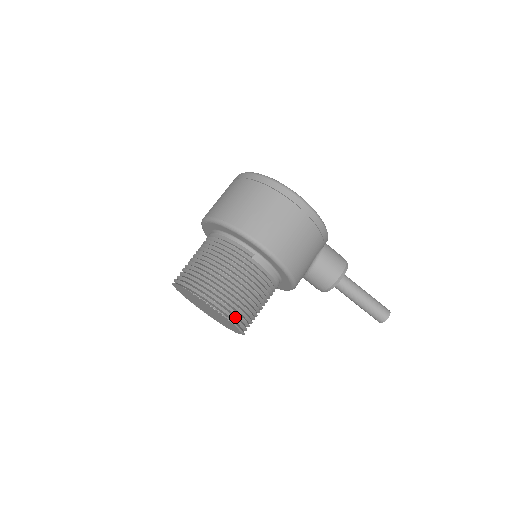
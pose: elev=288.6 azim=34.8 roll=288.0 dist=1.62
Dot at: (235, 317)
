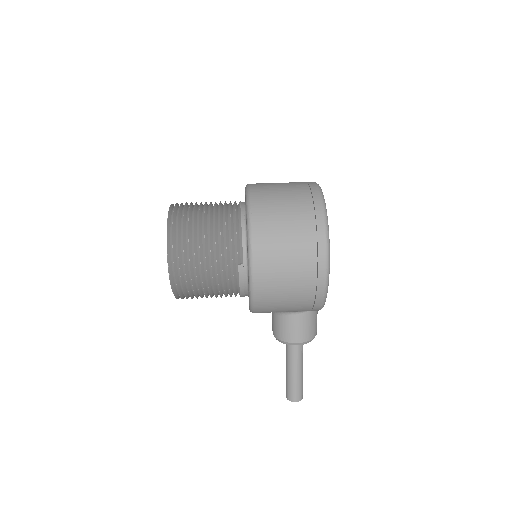
Dot at: (178, 287)
